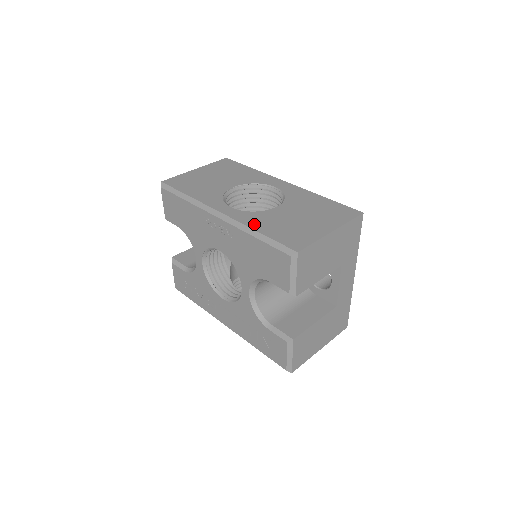
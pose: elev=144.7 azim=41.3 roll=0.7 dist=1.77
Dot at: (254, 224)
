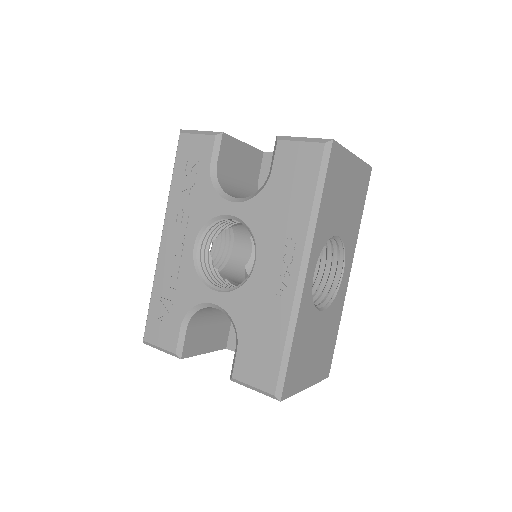
Dot at: (300, 325)
